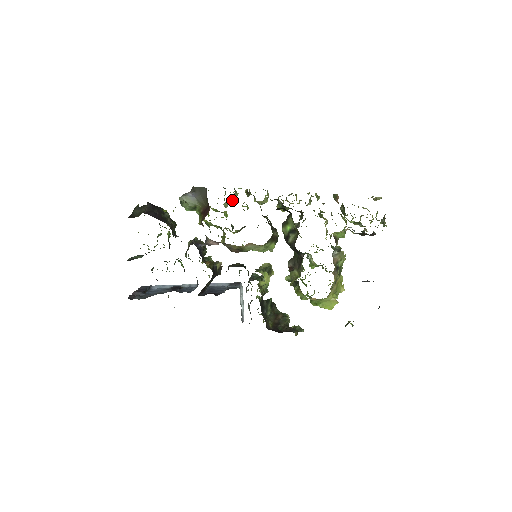
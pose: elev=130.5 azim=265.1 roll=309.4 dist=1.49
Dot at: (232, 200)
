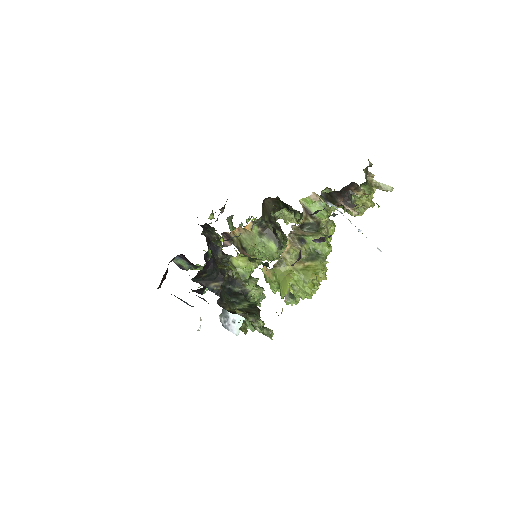
Dot at: occluded
